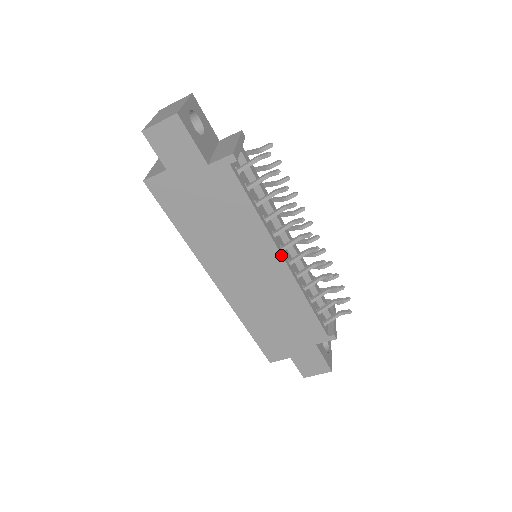
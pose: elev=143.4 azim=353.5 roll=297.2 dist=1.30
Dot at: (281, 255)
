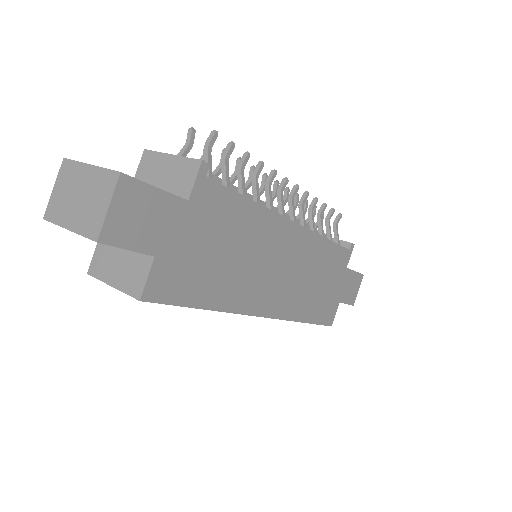
Dot at: (291, 221)
